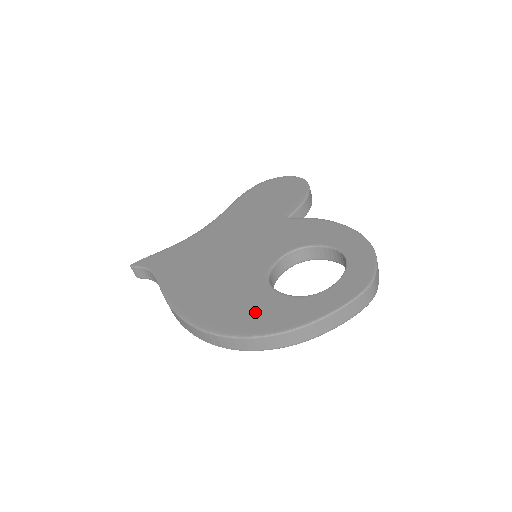
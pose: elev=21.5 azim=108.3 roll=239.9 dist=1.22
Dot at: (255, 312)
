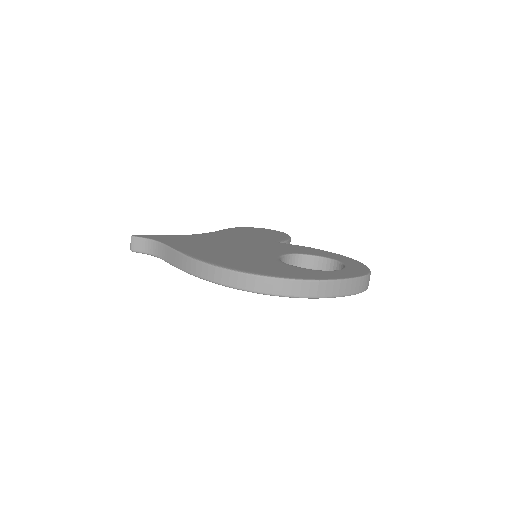
Dot at: (278, 269)
